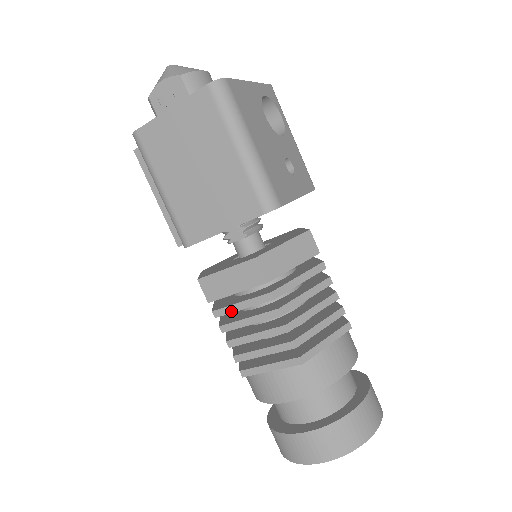
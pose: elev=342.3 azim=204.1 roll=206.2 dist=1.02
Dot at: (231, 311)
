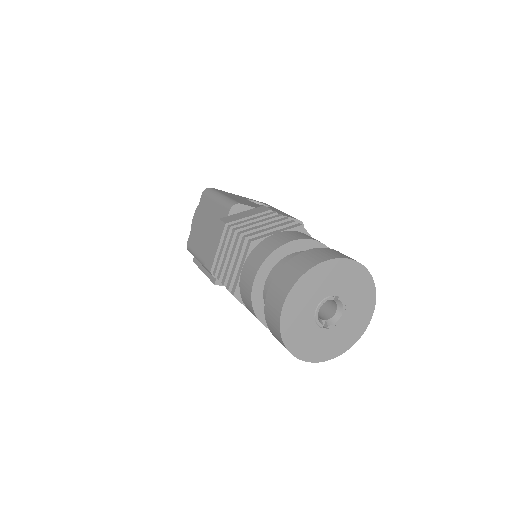
Dot at: (218, 261)
